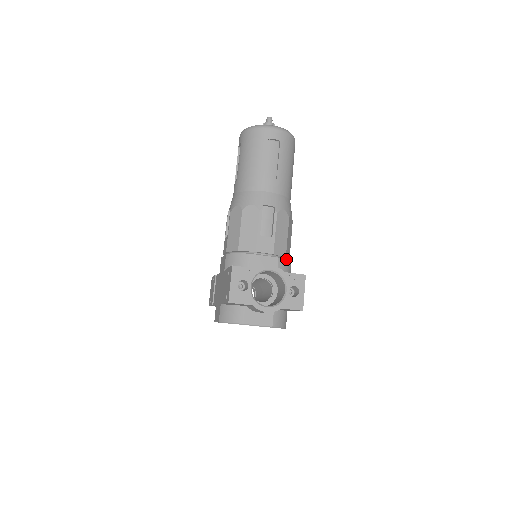
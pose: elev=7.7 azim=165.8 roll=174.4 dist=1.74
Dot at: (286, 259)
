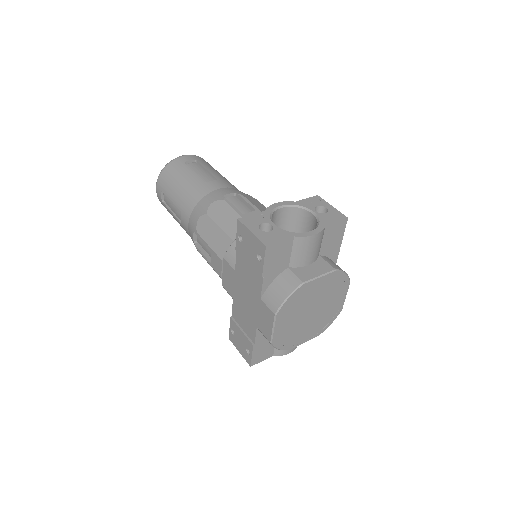
Dot at: occluded
